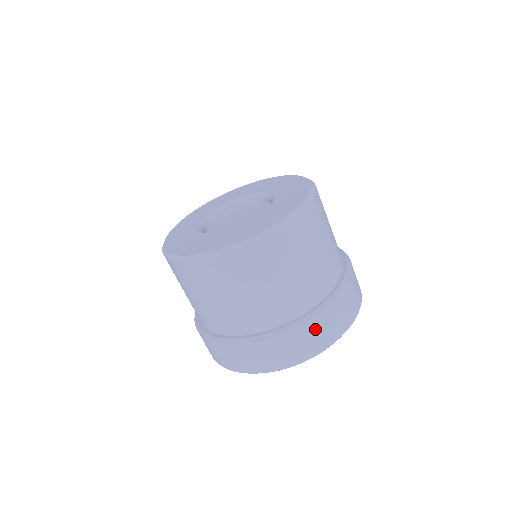
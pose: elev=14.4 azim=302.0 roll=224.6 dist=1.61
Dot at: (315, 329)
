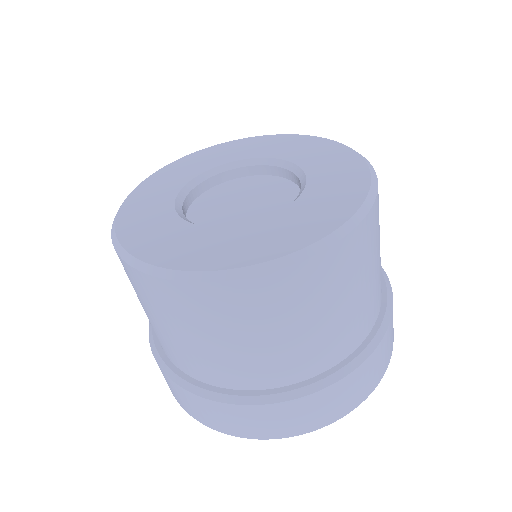
Dot at: (359, 378)
